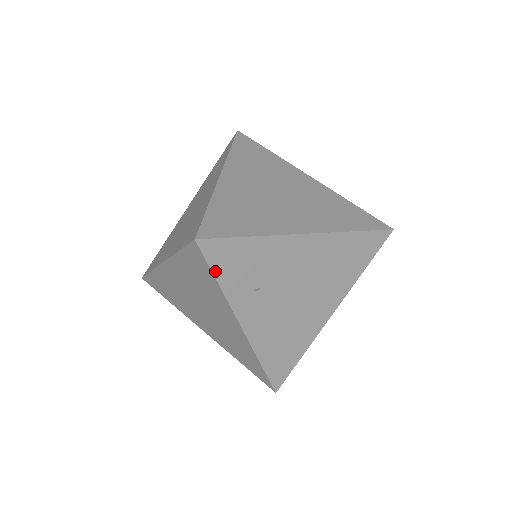
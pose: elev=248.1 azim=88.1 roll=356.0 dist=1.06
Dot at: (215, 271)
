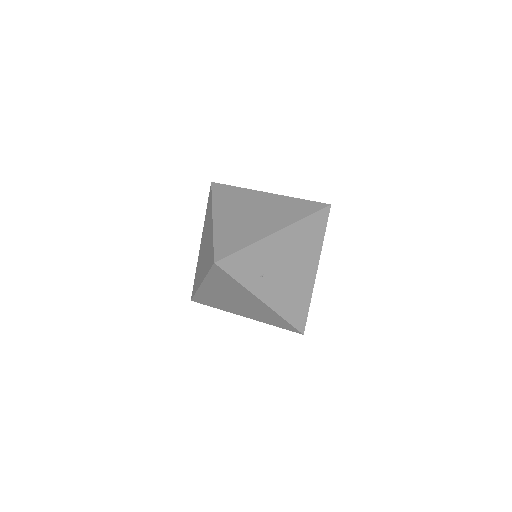
Dot at: (233, 276)
